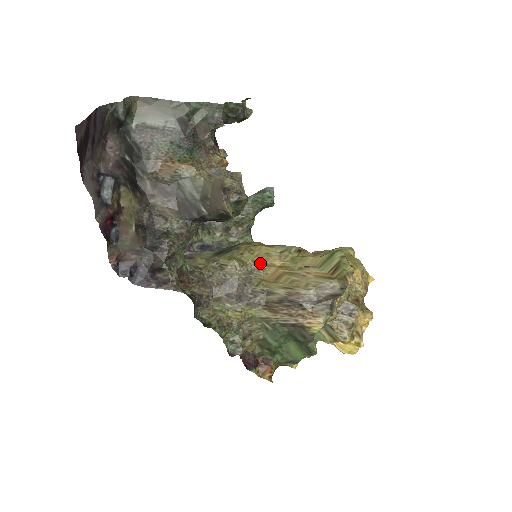
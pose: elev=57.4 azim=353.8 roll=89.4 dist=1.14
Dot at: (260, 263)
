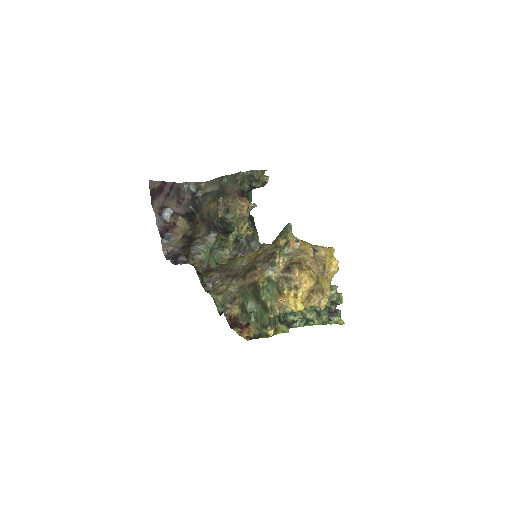
Dot at: (252, 256)
